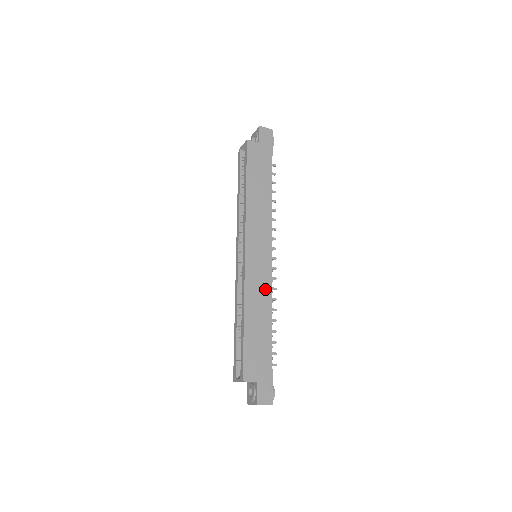
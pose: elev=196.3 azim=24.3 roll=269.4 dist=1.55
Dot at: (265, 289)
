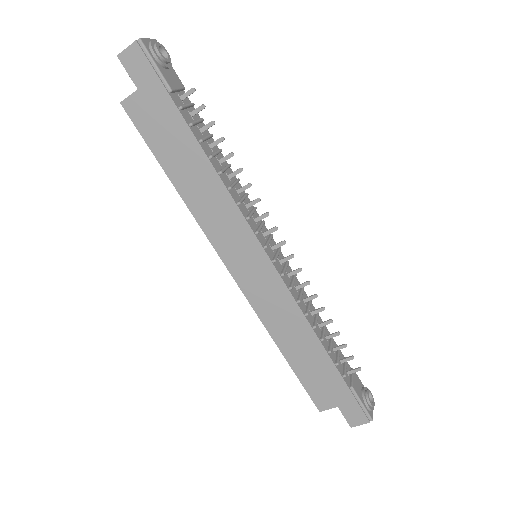
Dot at: (286, 306)
